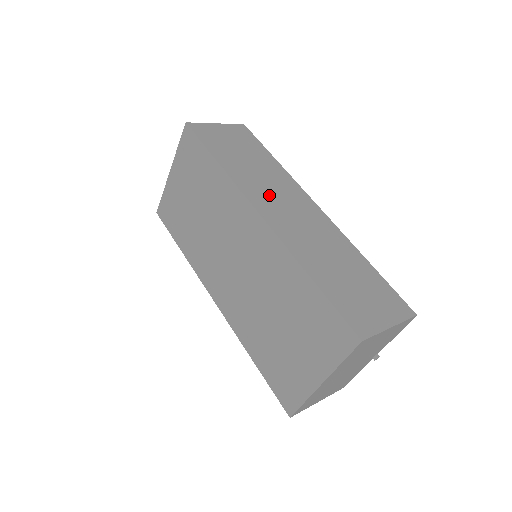
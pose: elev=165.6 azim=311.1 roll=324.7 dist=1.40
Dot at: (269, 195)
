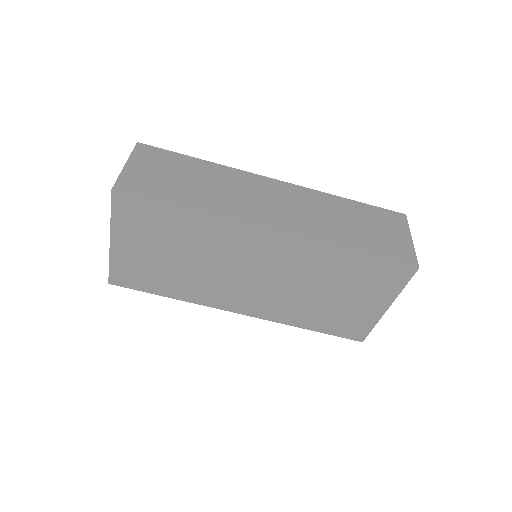
Dot at: (250, 204)
